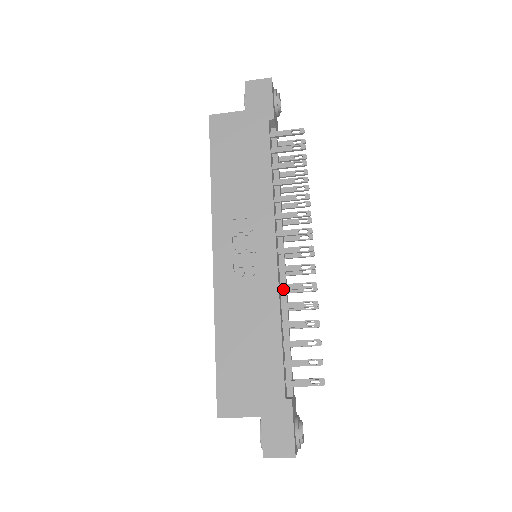
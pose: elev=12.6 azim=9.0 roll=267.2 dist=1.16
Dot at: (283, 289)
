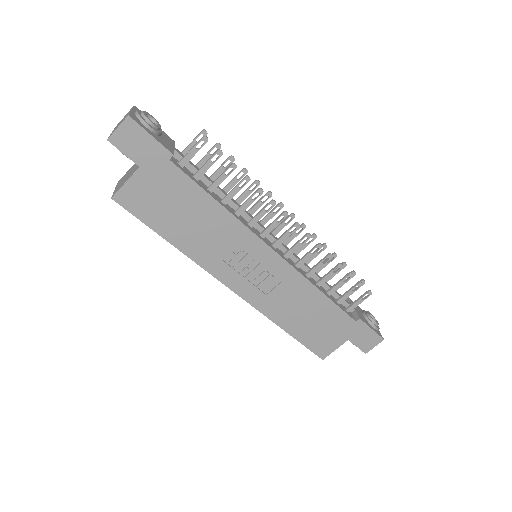
Dot at: (300, 266)
